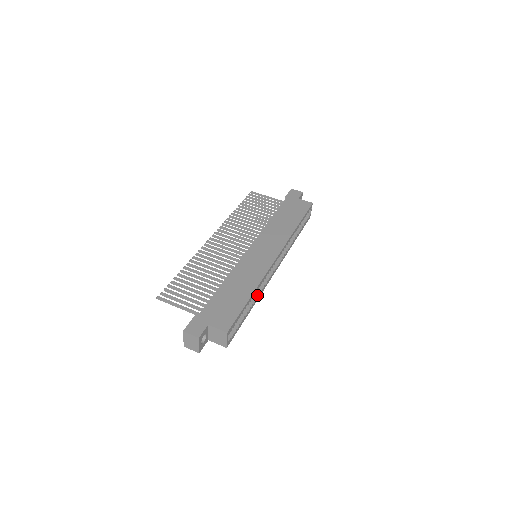
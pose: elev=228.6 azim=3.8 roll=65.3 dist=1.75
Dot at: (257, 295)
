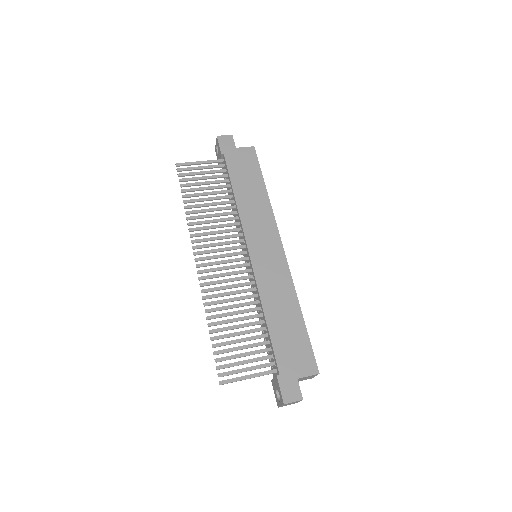
Dot at: occluded
